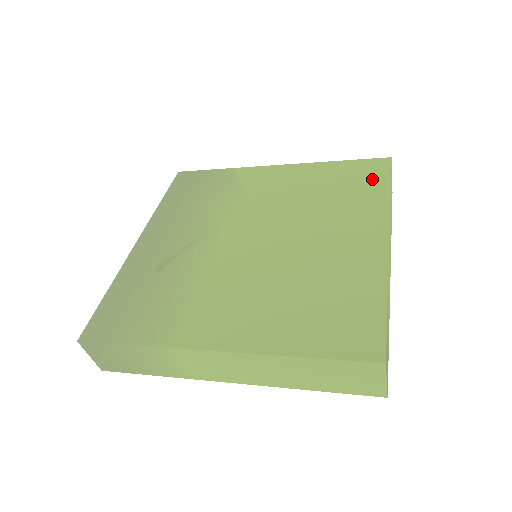
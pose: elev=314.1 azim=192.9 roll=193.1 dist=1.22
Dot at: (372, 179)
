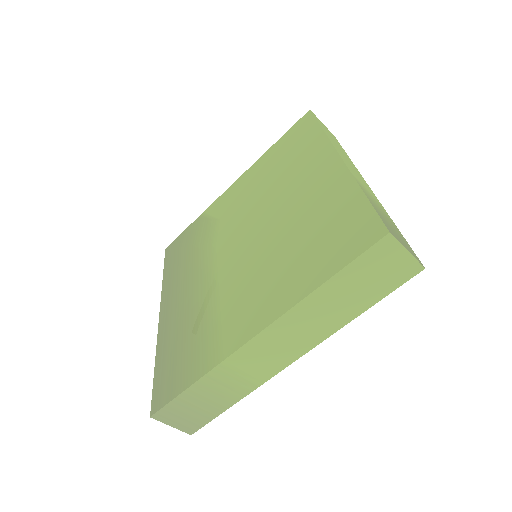
Dot at: (304, 133)
